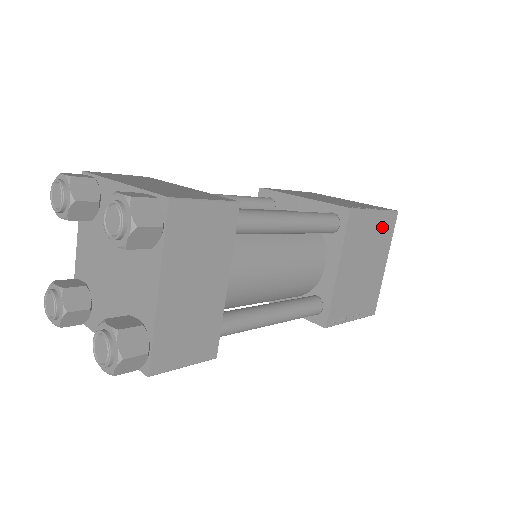
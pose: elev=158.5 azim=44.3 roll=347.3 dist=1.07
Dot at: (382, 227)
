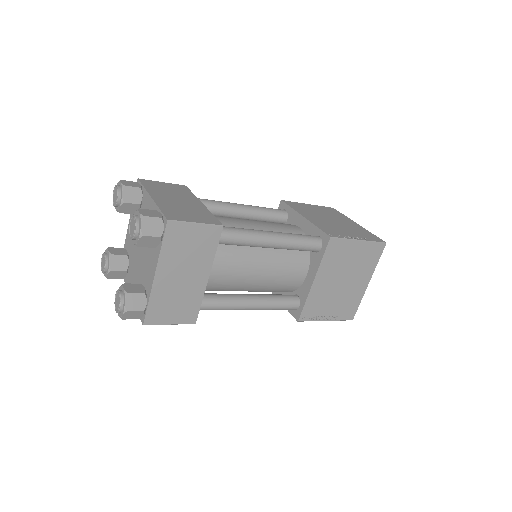
Dot at: (366, 254)
